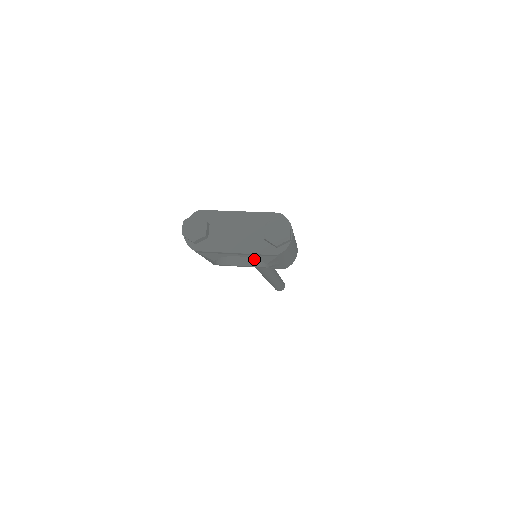
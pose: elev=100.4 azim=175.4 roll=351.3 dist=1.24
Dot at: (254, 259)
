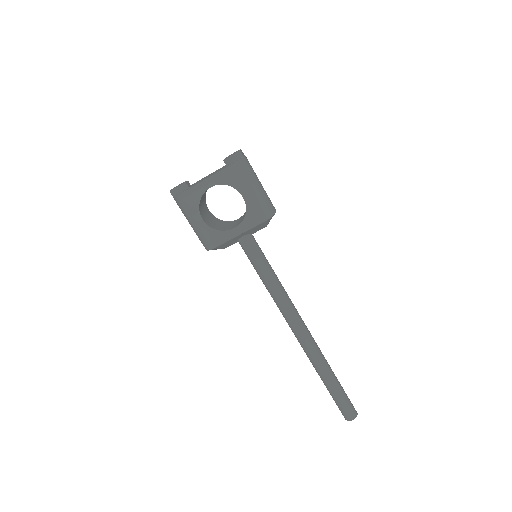
Dot at: (240, 223)
